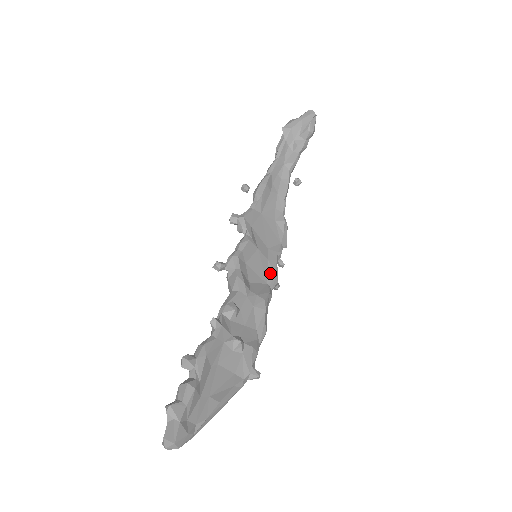
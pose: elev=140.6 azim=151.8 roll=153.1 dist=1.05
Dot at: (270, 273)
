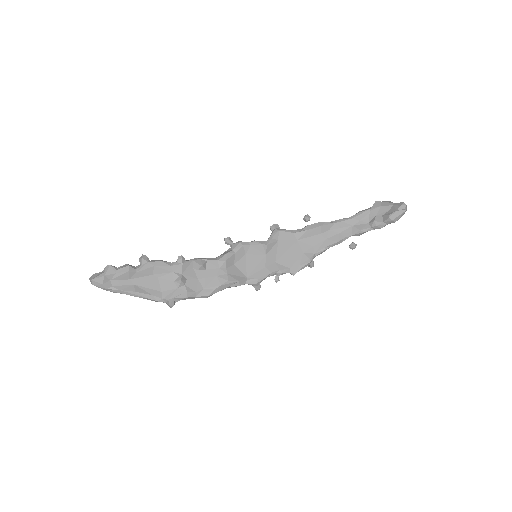
Dot at: (257, 274)
